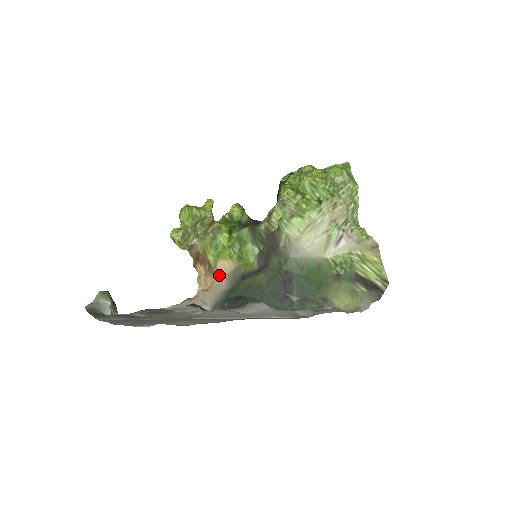
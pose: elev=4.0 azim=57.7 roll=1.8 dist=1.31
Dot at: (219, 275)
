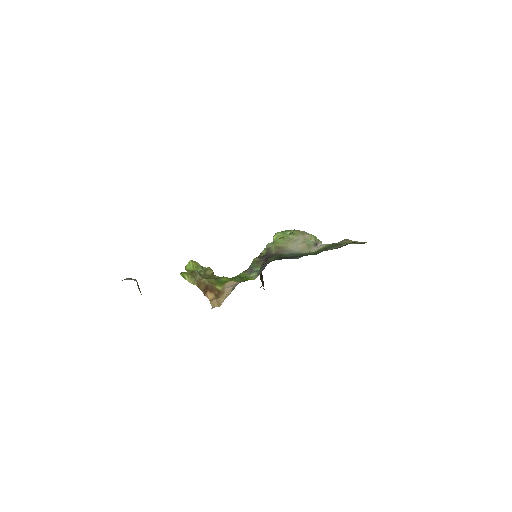
Dot at: (229, 289)
